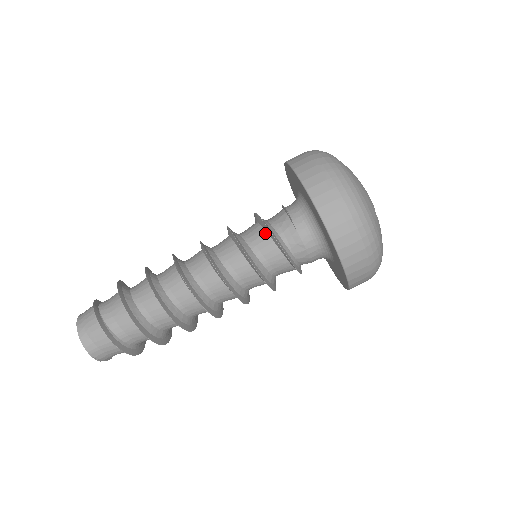
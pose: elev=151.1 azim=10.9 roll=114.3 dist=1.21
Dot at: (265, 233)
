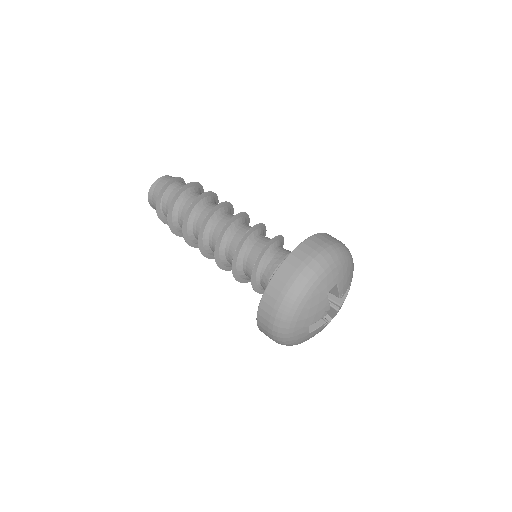
Dot at: occluded
